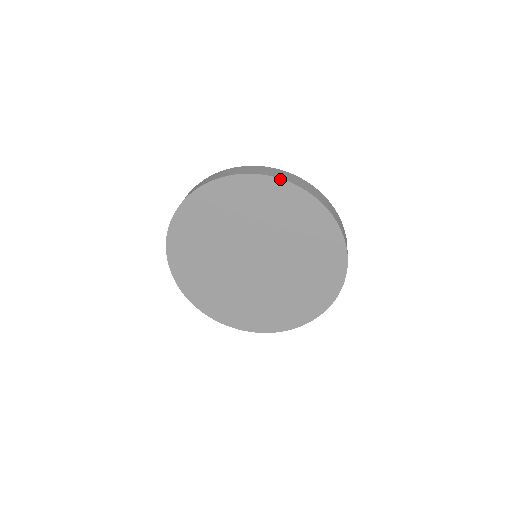
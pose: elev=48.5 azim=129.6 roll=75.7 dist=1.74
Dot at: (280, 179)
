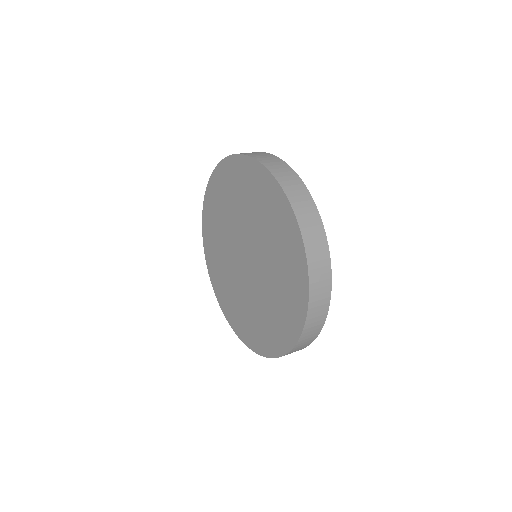
Dot at: (247, 156)
